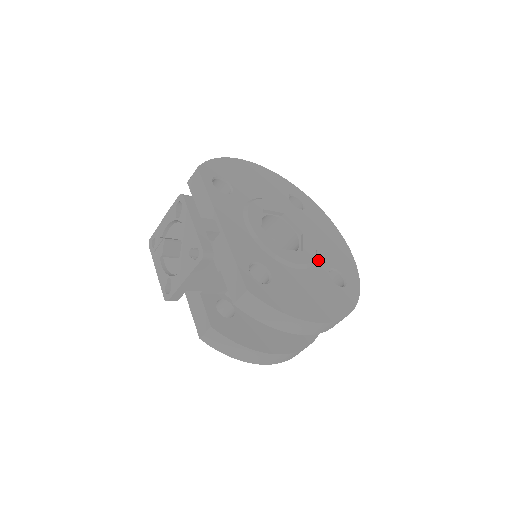
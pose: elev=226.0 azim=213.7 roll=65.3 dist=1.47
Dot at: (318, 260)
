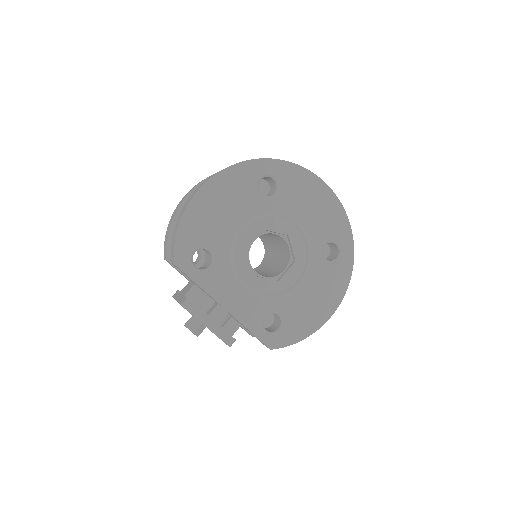
Dot at: (310, 251)
